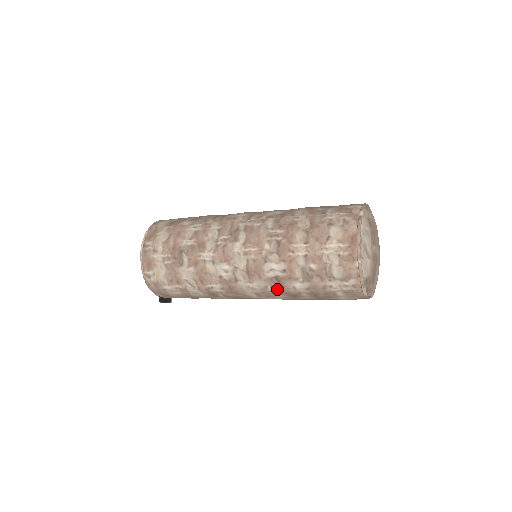
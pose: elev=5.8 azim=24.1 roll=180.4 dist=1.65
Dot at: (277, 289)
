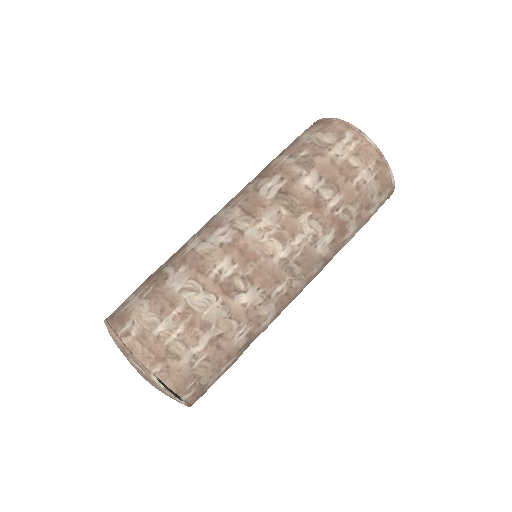
Dot at: (292, 205)
